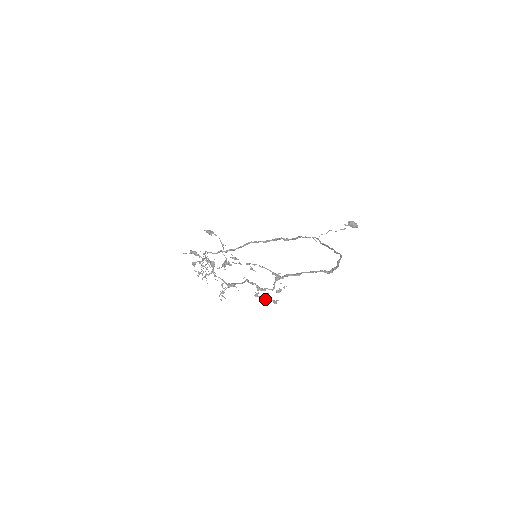
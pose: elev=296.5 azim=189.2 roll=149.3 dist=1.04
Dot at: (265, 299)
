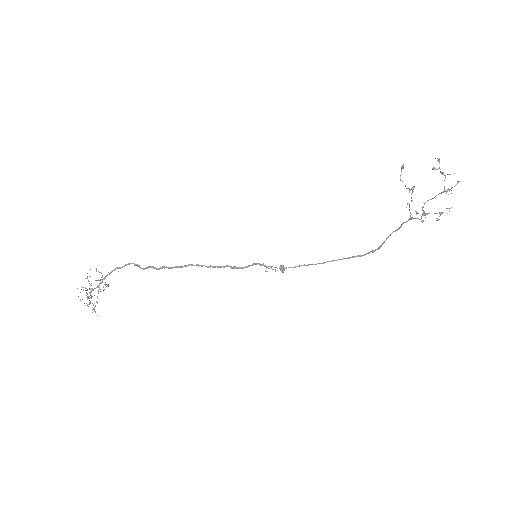
Dot at: (441, 213)
